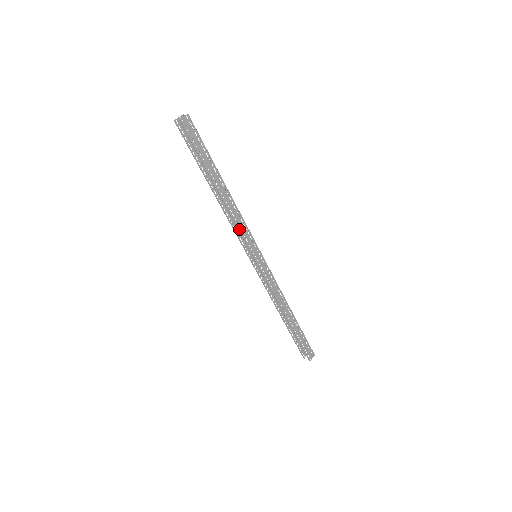
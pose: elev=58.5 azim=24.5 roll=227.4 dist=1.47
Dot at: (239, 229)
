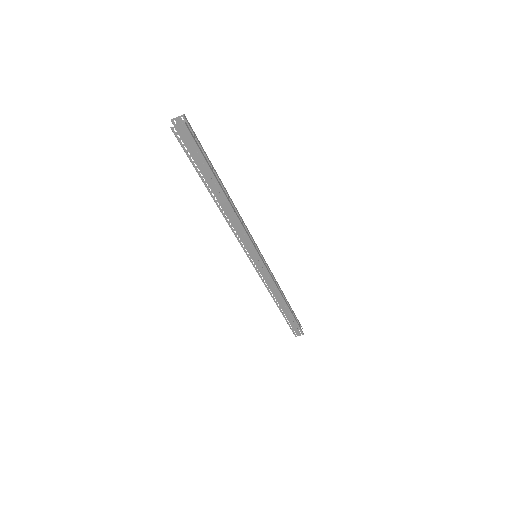
Dot at: (236, 236)
